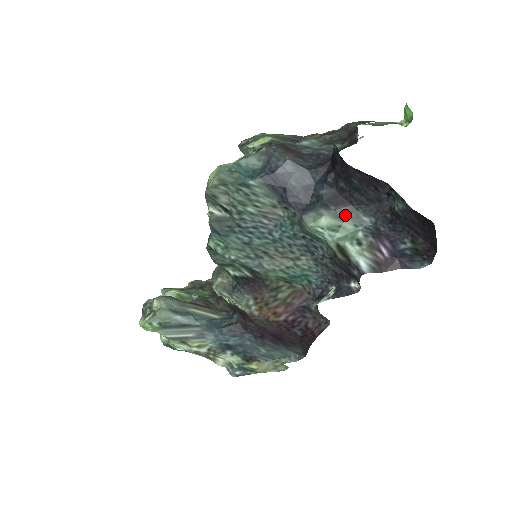
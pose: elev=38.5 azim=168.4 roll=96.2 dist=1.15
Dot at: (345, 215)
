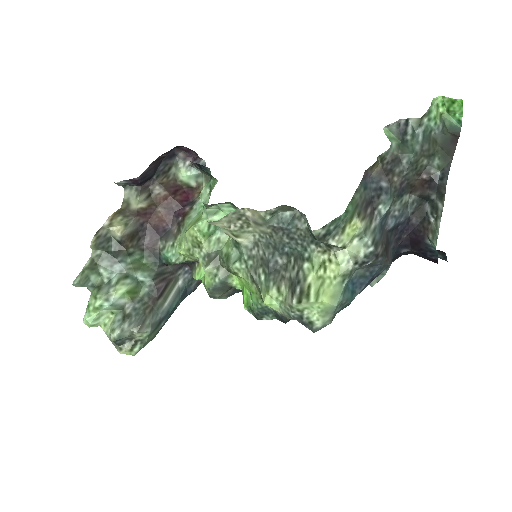
Dot at: occluded
